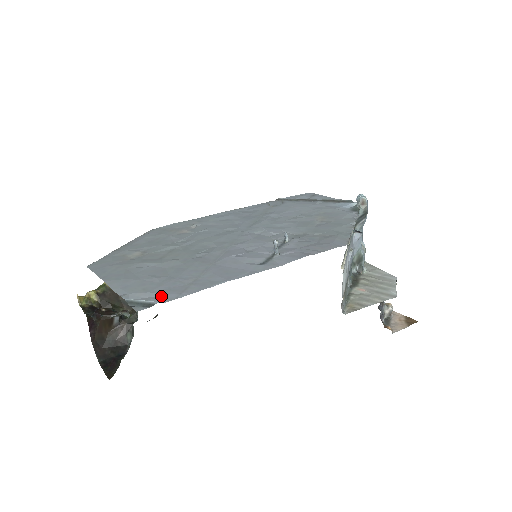
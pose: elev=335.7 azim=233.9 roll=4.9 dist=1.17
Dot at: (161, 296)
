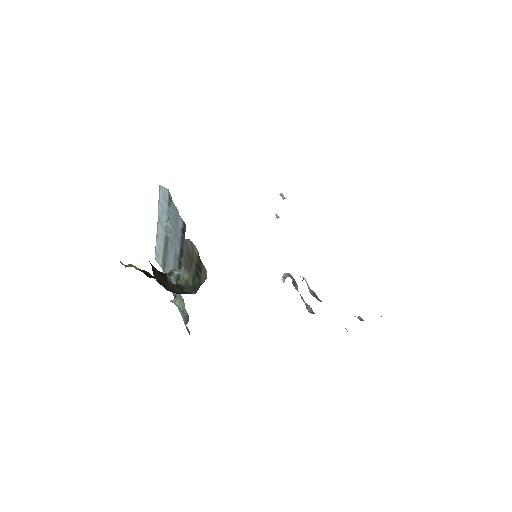
Dot at: occluded
